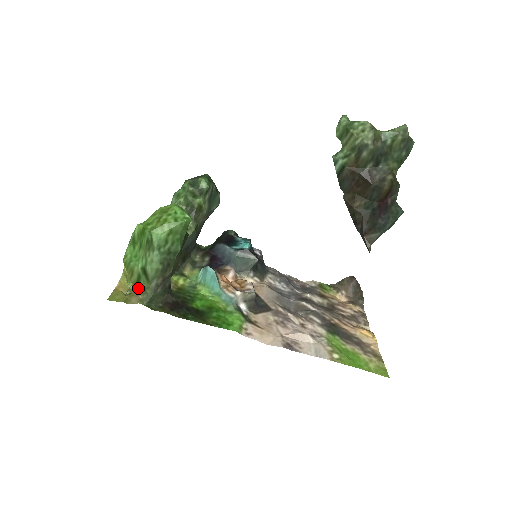
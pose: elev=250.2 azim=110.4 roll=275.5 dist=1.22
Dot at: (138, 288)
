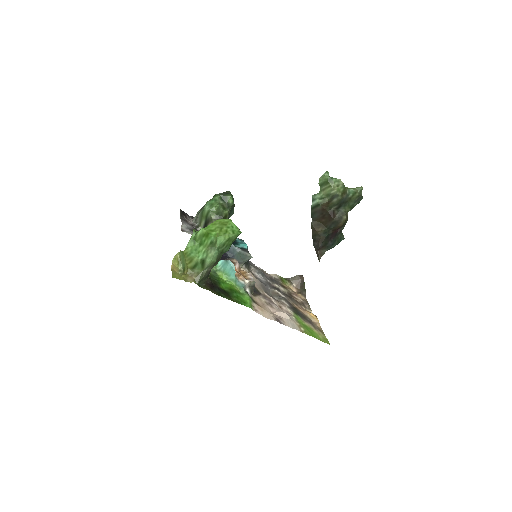
Dot at: (192, 271)
